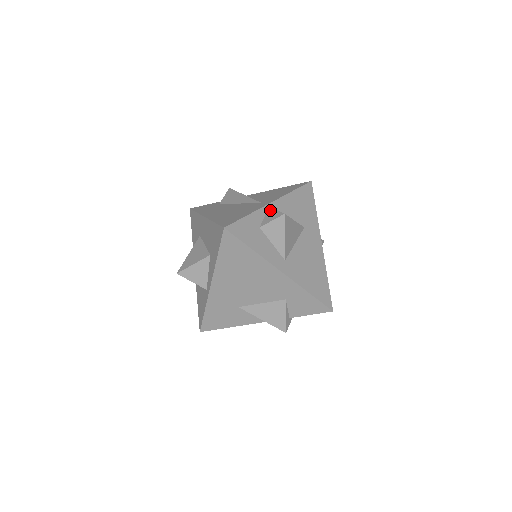
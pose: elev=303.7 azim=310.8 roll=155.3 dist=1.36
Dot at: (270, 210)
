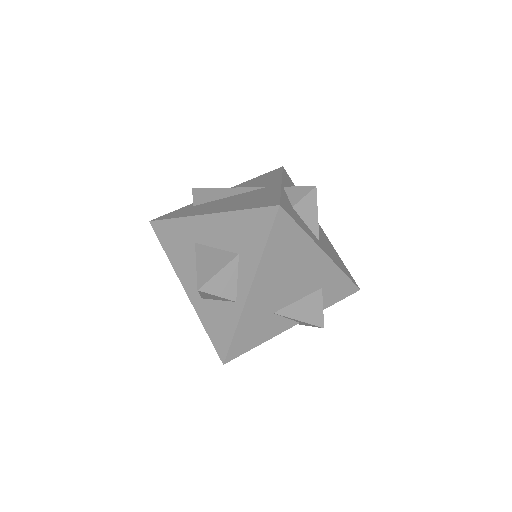
Dot at: (290, 189)
